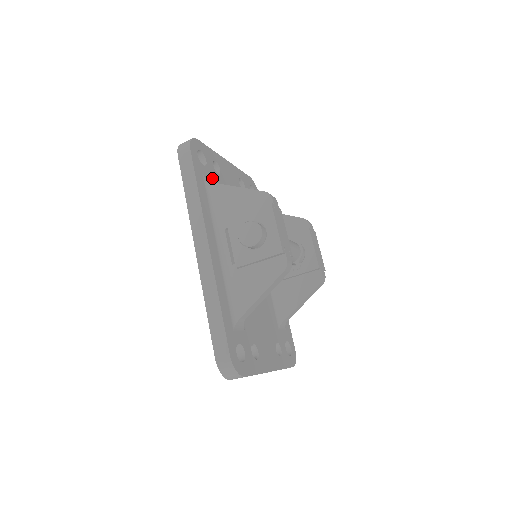
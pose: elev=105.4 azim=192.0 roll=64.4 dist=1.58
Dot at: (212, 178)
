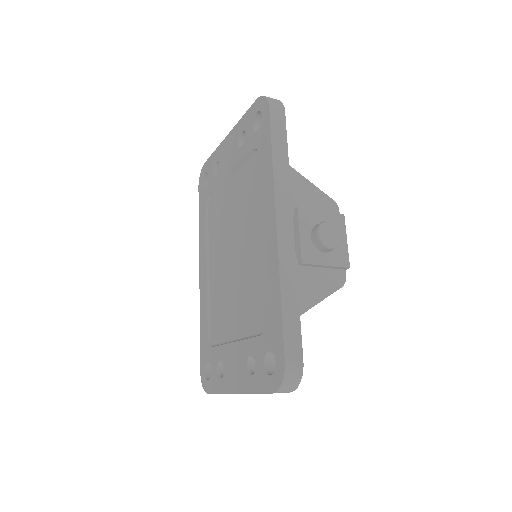
Dot at: occluded
